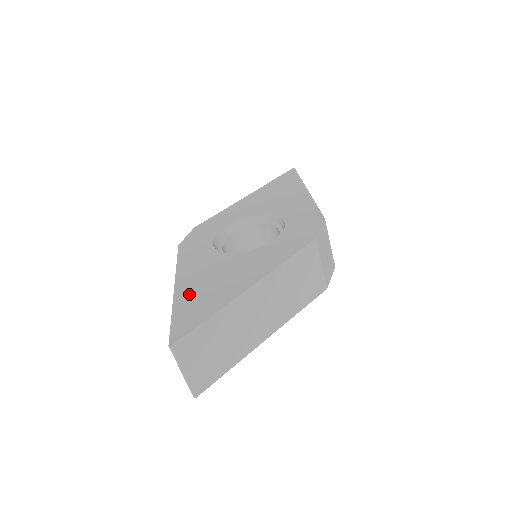
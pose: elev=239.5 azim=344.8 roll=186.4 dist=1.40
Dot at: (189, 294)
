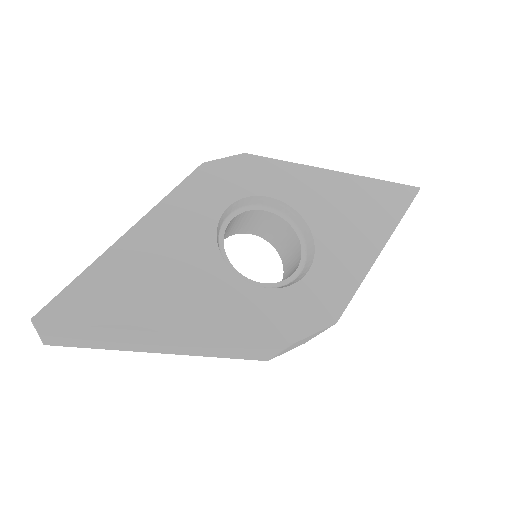
Dot at: (125, 263)
